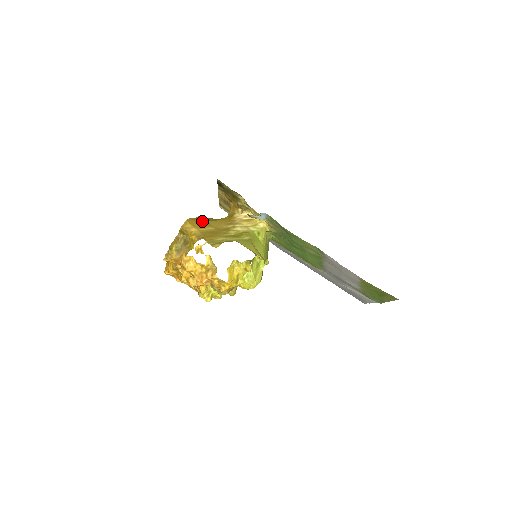
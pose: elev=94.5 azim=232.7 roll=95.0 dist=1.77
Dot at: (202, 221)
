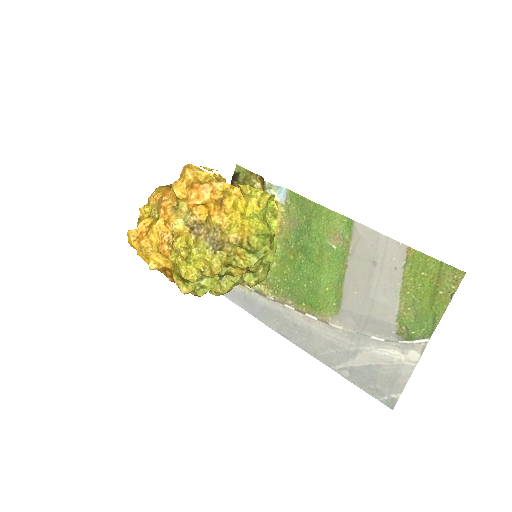
Dot at: occluded
